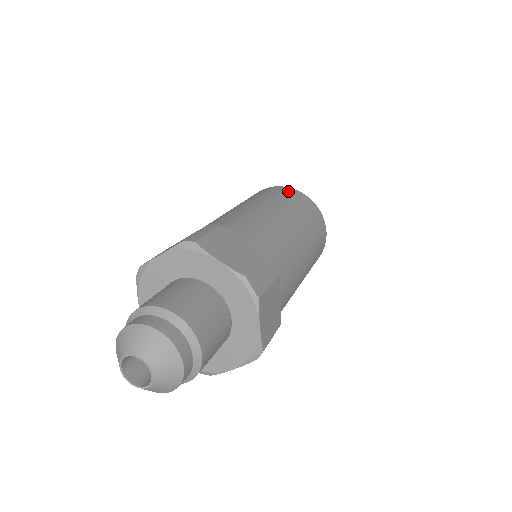
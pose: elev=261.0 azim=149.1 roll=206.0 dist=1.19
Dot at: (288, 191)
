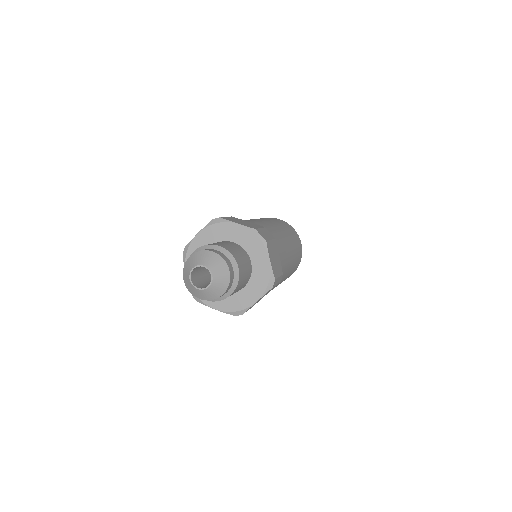
Dot at: occluded
